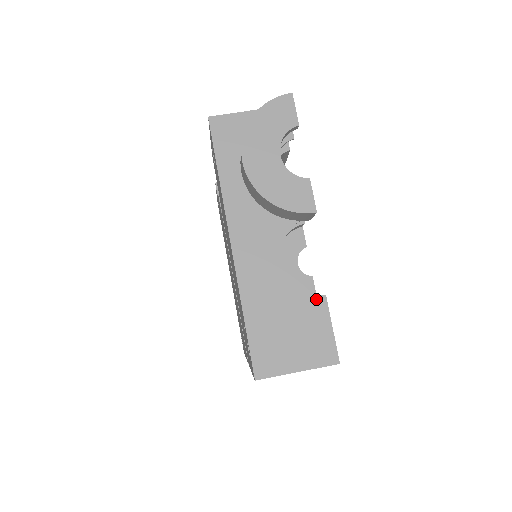
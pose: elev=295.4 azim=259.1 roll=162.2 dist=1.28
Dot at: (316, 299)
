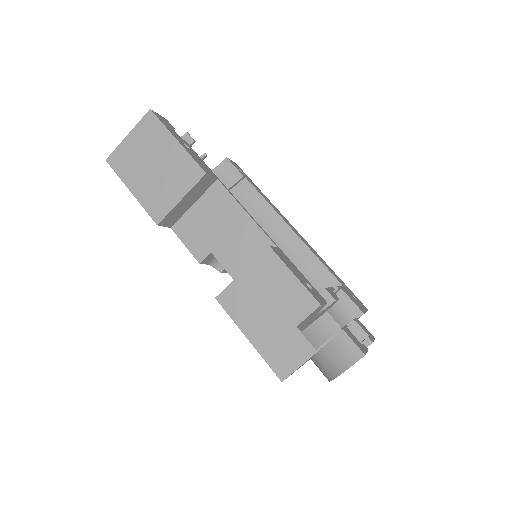
Dot at: occluded
